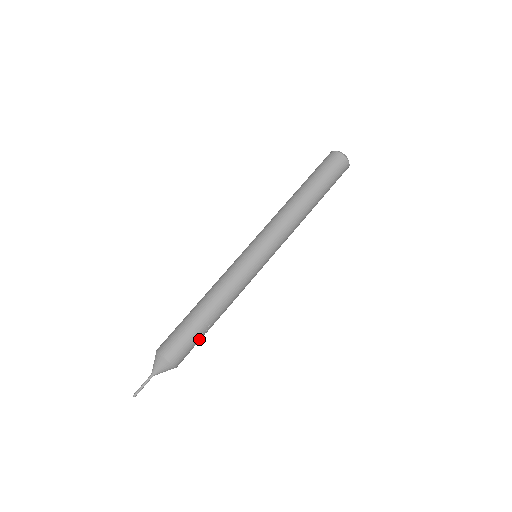
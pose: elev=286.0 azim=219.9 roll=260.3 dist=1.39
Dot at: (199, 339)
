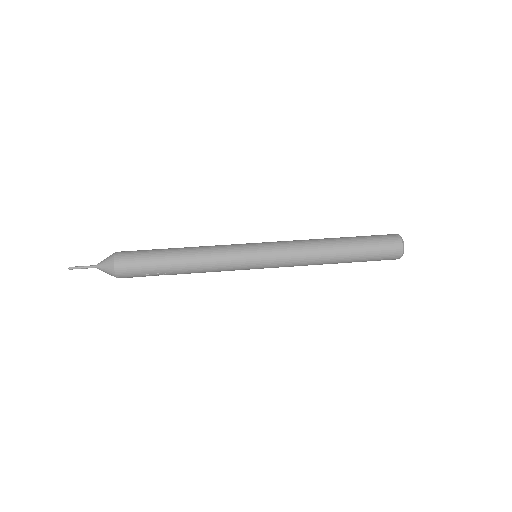
Dot at: (153, 275)
